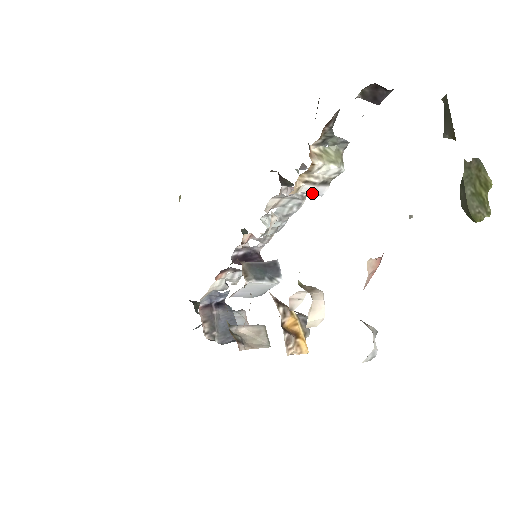
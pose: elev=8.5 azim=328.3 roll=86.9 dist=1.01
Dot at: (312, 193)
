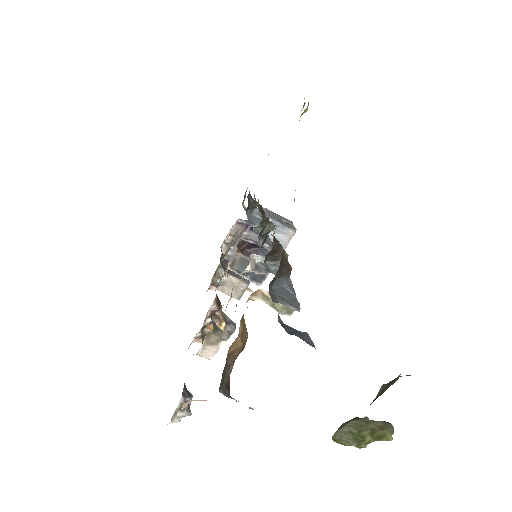
Dot at: occluded
